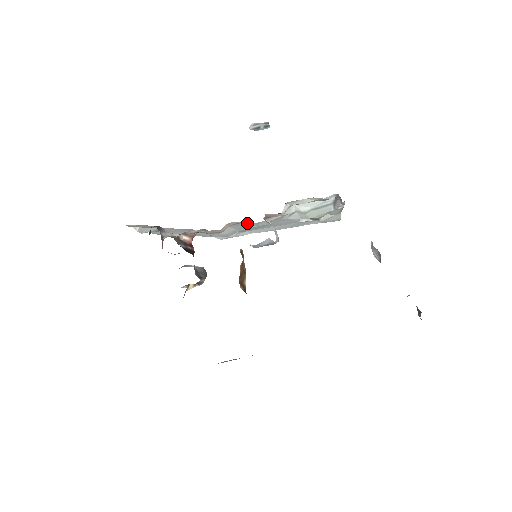
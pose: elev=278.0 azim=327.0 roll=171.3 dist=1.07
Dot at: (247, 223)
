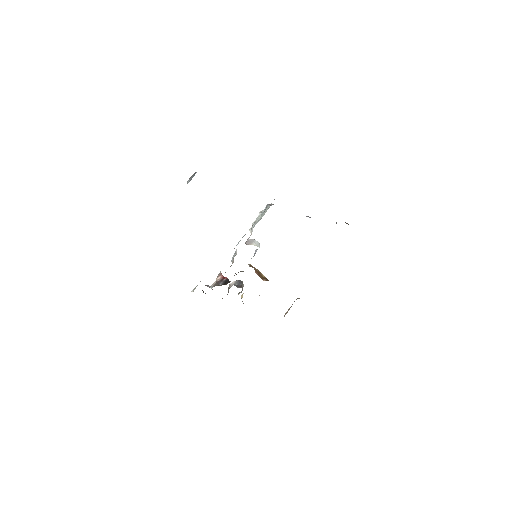
Dot at: occluded
